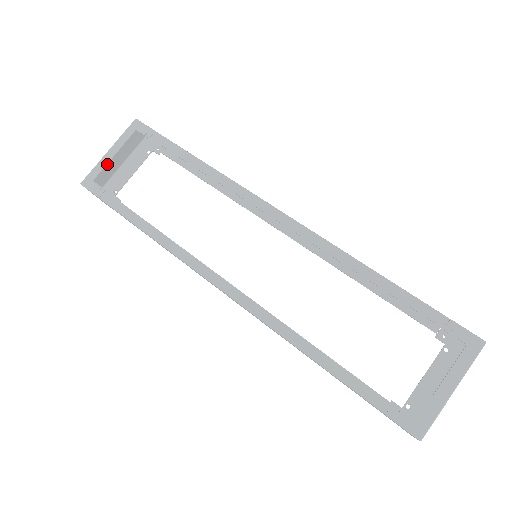
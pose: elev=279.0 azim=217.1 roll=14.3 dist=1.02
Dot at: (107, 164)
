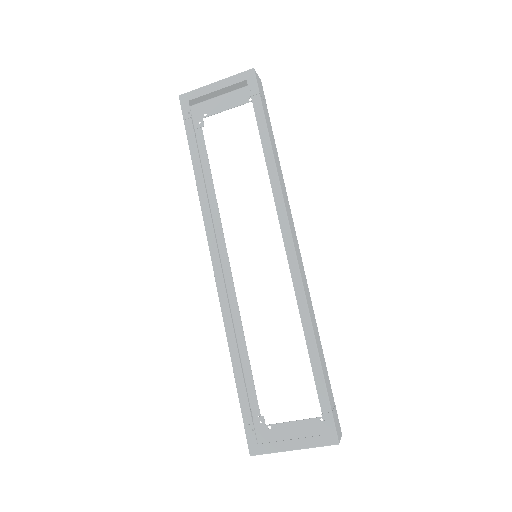
Dot at: occluded
